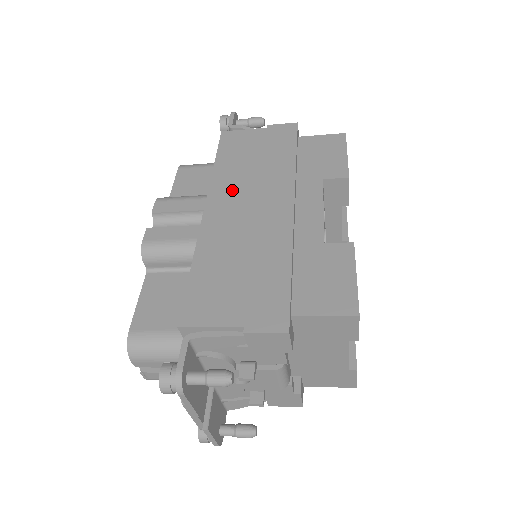
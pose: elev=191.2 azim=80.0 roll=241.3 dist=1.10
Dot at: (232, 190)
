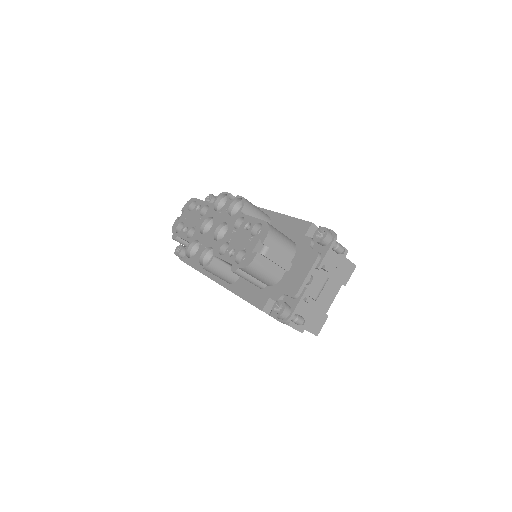
Dot at: occluded
